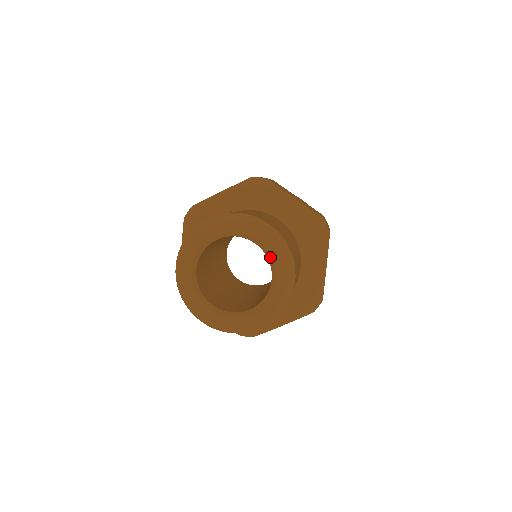
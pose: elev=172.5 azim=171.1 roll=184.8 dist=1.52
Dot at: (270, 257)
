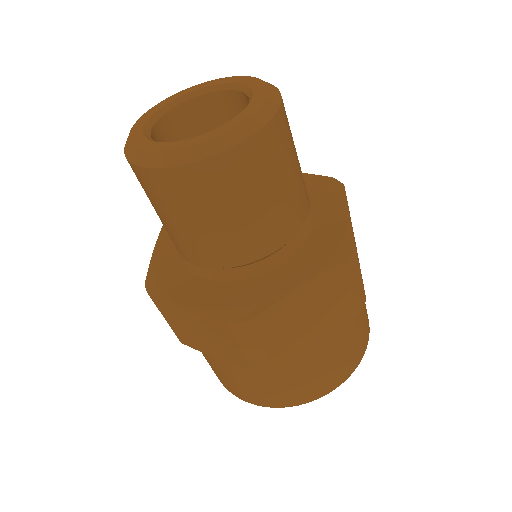
Dot at: (245, 86)
